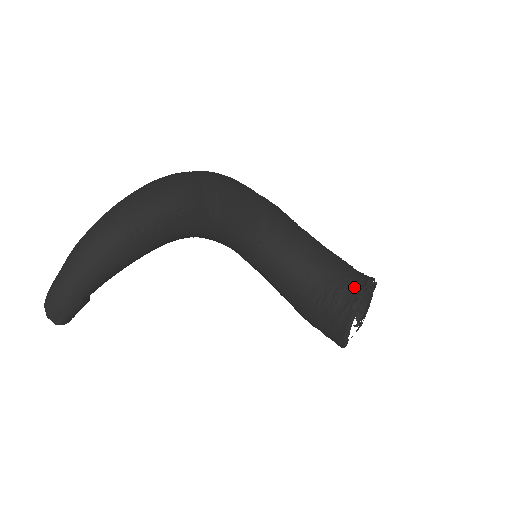
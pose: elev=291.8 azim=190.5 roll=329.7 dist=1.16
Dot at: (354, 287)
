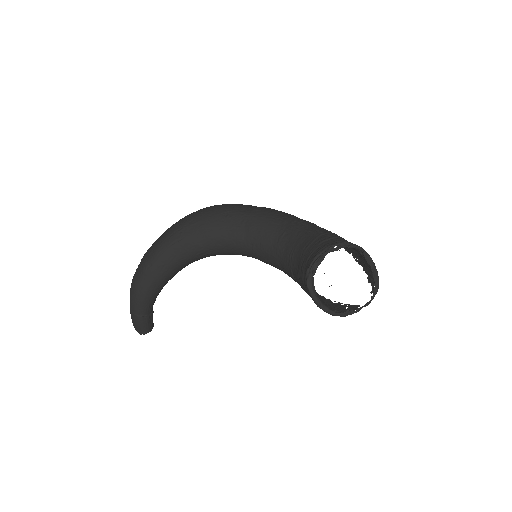
Dot at: (311, 258)
